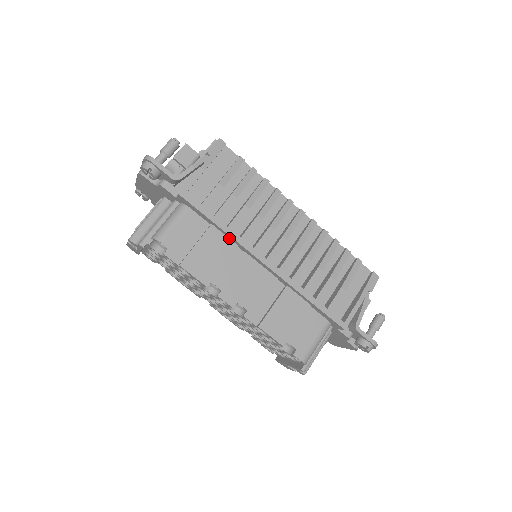
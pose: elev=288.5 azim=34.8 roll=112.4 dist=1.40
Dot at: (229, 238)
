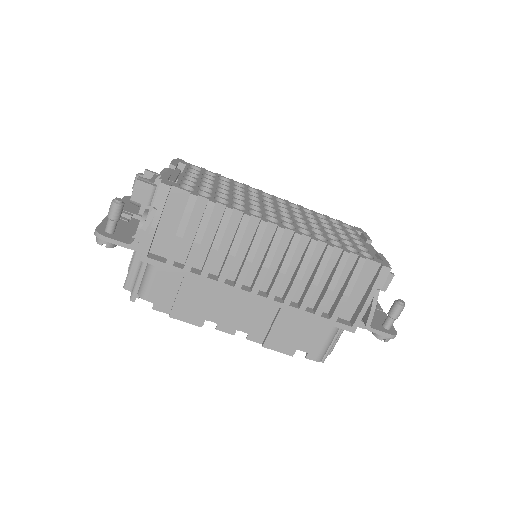
Dot at: occluded
